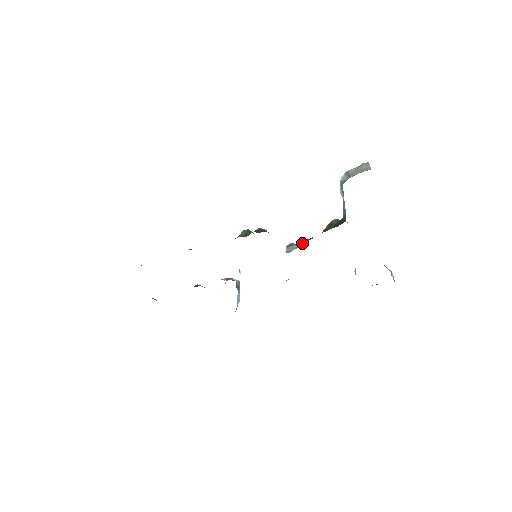
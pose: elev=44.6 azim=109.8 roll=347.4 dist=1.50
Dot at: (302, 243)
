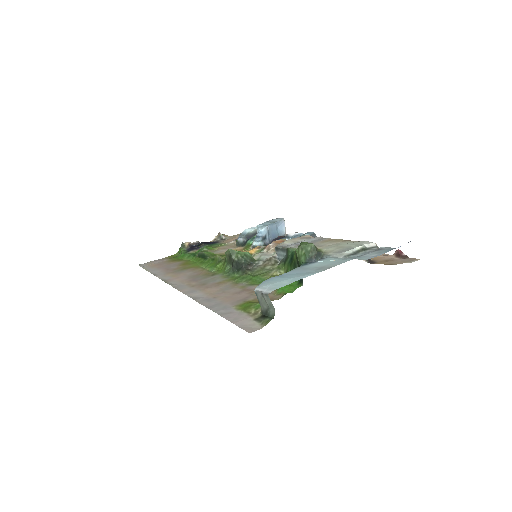
Dot at: (286, 252)
